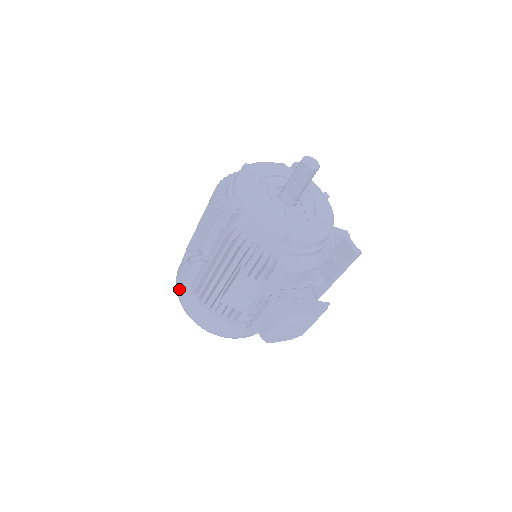
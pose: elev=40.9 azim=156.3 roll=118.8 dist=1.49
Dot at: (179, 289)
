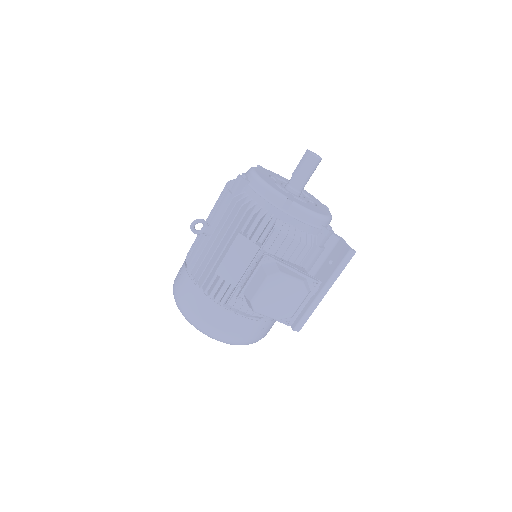
Dot at: (176, 280)
